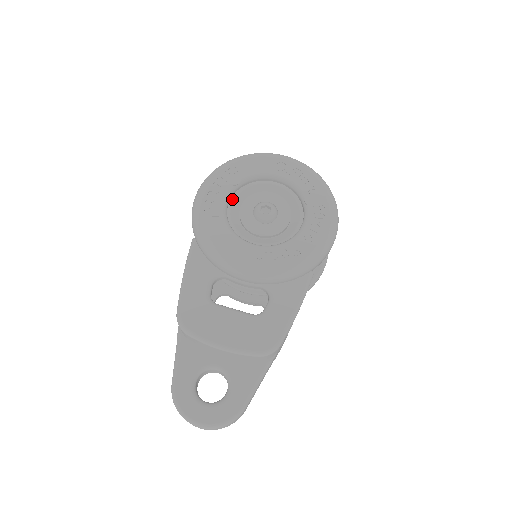
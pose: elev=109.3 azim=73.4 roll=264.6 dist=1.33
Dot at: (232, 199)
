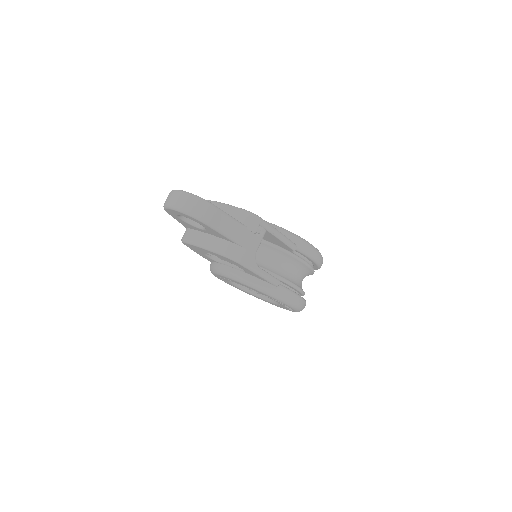
Dot at: occluded
